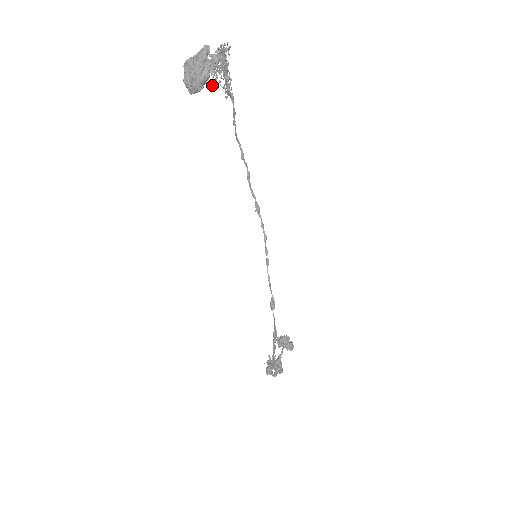
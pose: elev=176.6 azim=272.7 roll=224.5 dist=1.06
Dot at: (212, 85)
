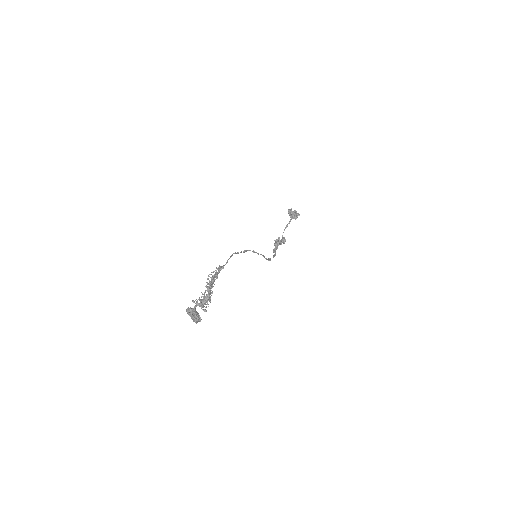
Dot at: occluded
